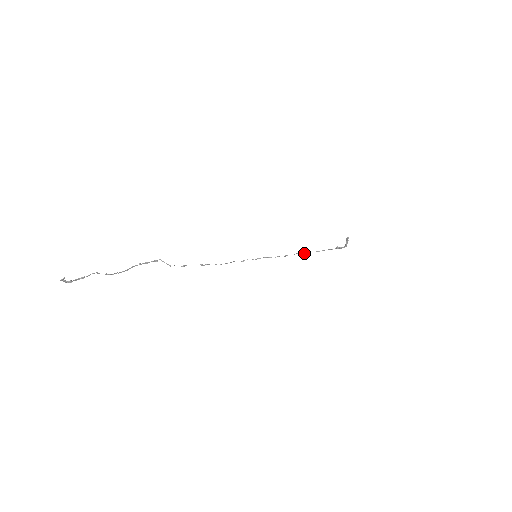
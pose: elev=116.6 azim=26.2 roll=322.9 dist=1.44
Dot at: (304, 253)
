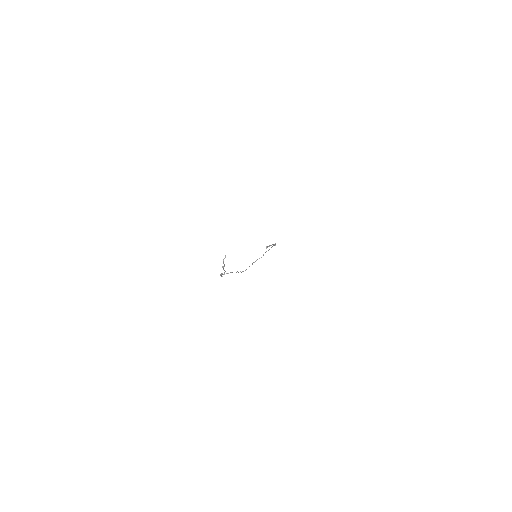
Dot at: (268, 250)
